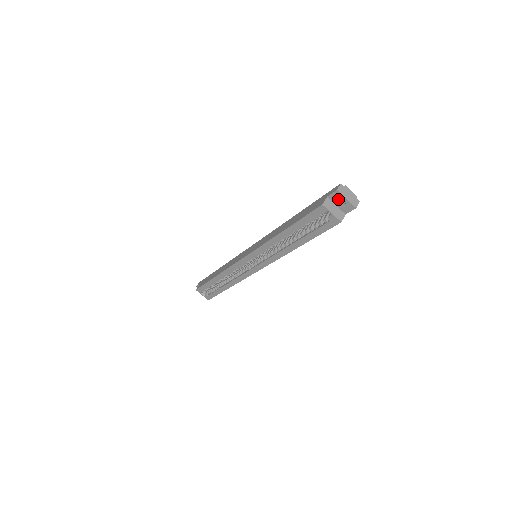
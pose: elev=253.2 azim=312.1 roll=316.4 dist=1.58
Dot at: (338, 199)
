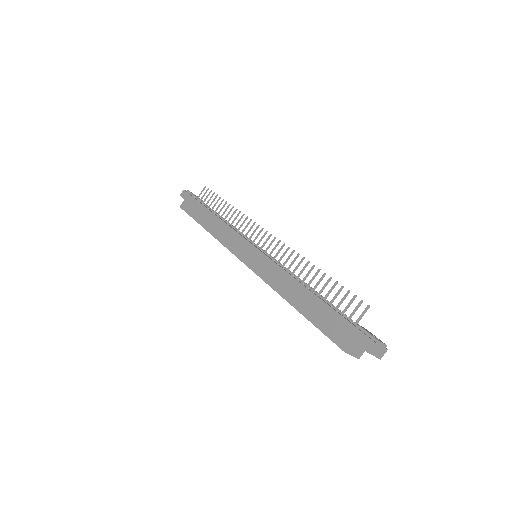
Dot at: occluded
